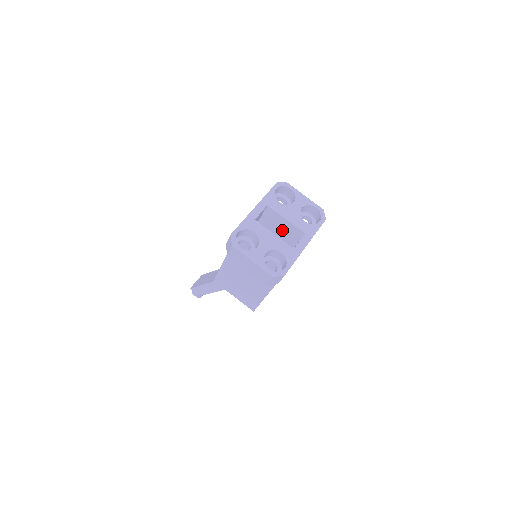
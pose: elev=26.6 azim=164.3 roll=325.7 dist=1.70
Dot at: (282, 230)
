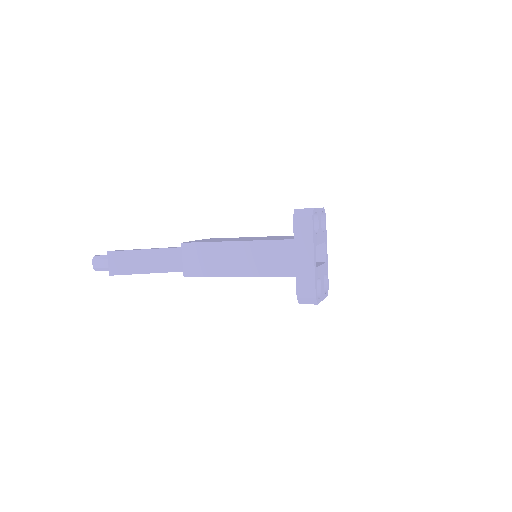
Dot at: occluded
